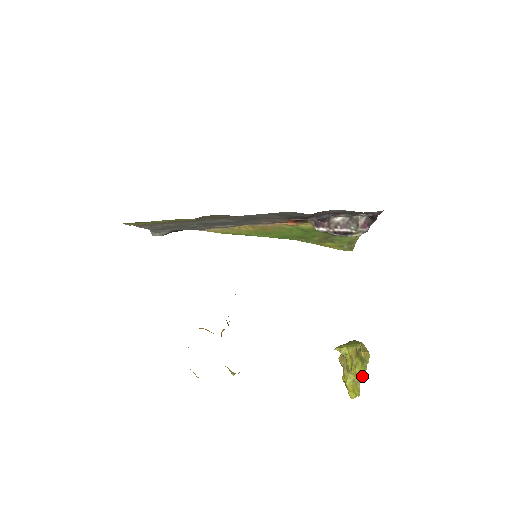
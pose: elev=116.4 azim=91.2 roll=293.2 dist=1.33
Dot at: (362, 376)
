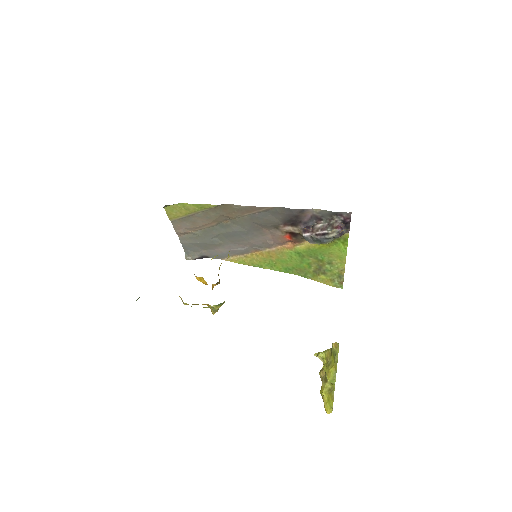
Dot at: (333, 372)
